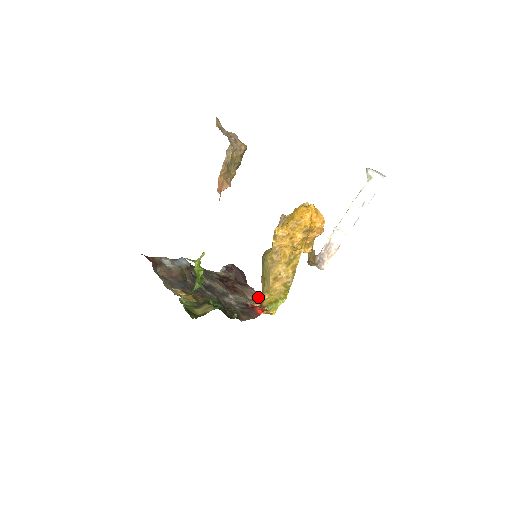
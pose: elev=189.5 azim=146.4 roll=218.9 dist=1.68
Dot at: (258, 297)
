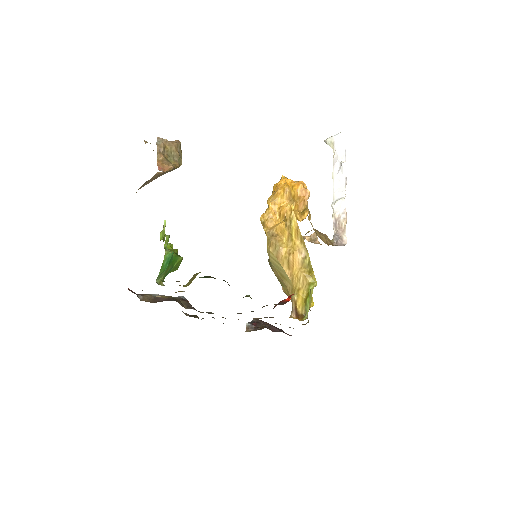
Dot at: occluded
